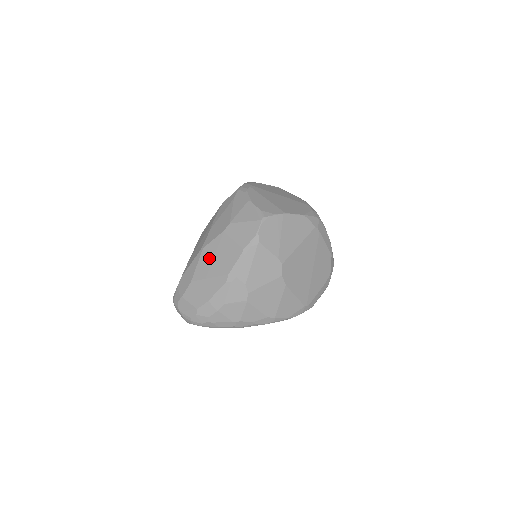
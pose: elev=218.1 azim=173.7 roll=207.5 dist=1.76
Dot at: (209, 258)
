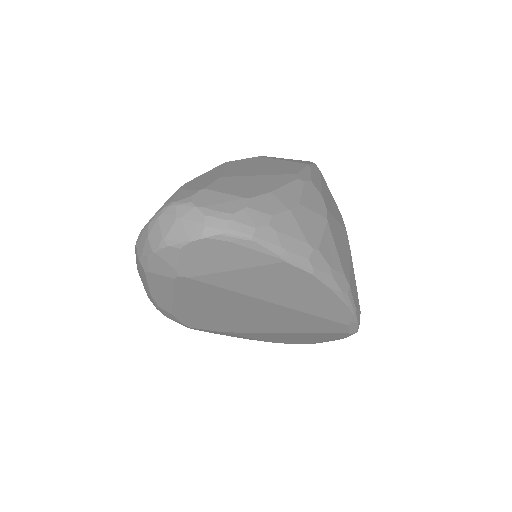
Dot at: (247, 166)
